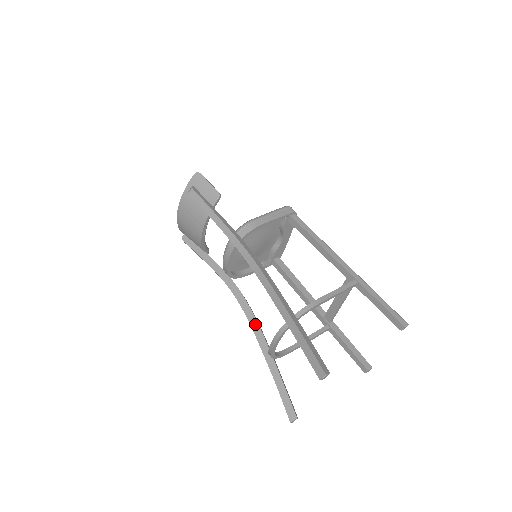
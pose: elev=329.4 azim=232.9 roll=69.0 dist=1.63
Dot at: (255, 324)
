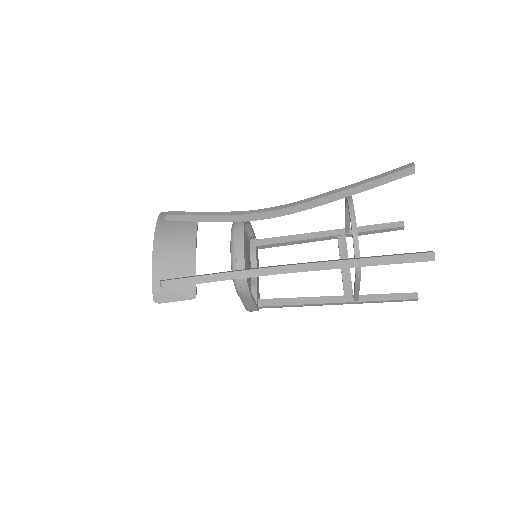
Dot at: (313, 262)
